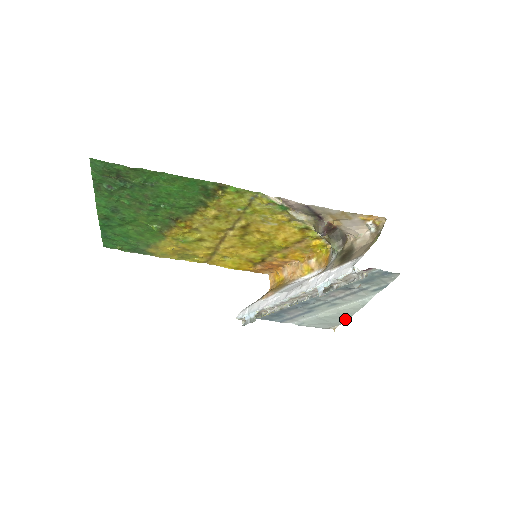
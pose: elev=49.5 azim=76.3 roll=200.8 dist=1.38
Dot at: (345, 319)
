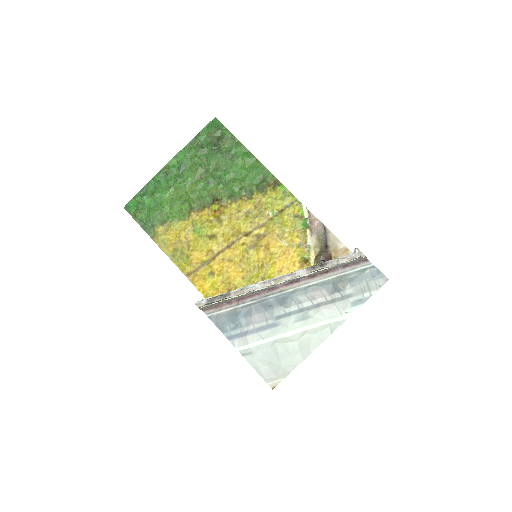
Dot at: (298, 362)
